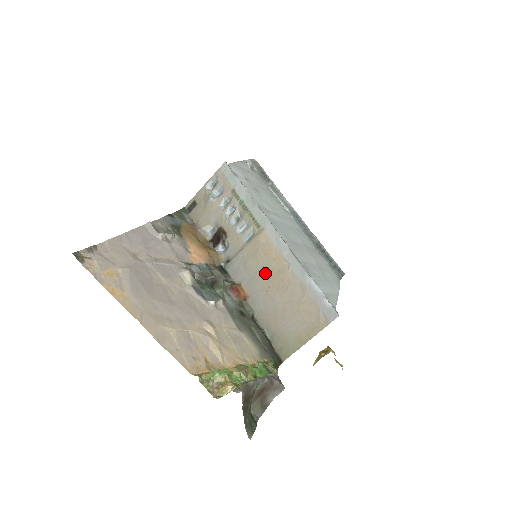
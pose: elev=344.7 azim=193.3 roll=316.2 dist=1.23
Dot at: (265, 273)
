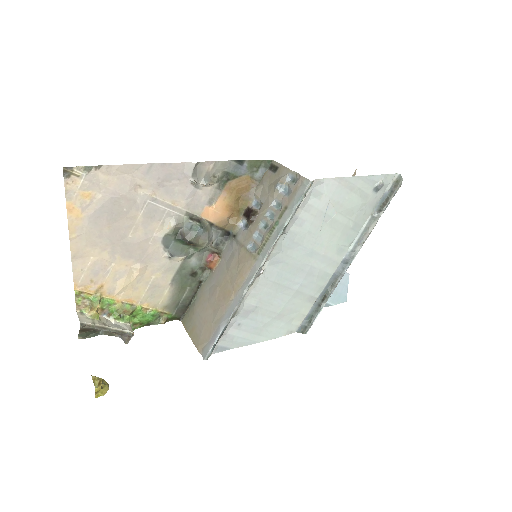
Dot at: (228, 278)
